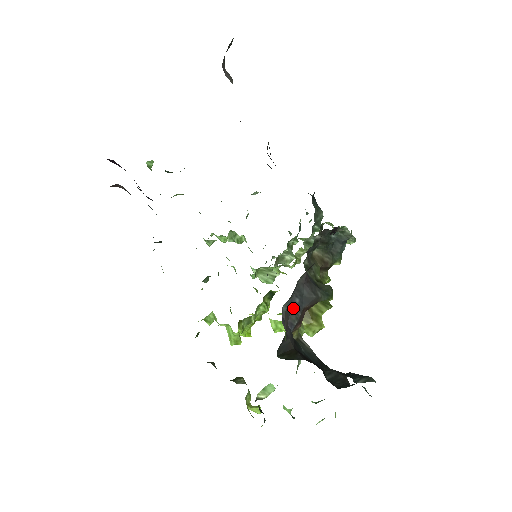
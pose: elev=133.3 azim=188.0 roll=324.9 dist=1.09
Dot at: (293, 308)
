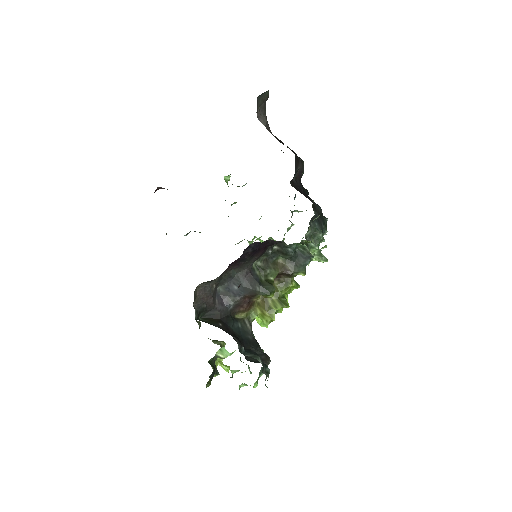
Dot at: (231, 292)
